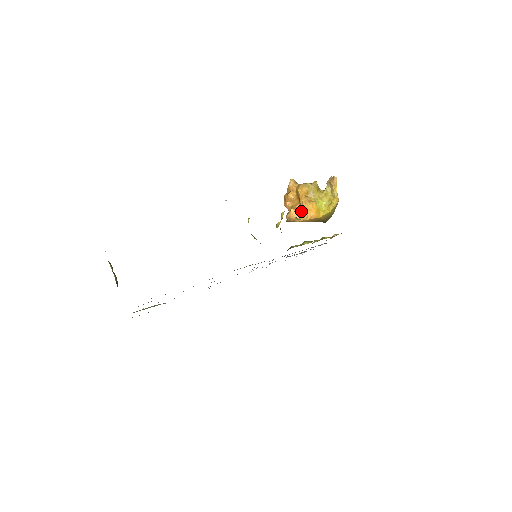
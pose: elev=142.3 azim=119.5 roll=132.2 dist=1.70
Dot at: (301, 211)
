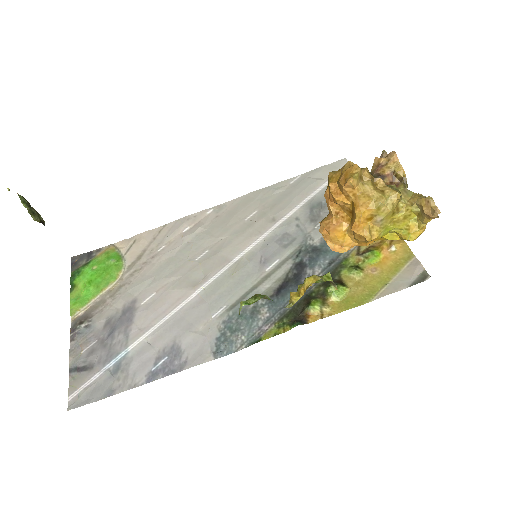
Dot at: (348, 235)
